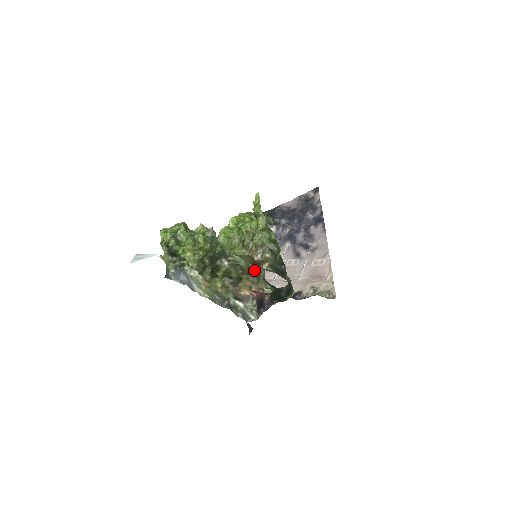
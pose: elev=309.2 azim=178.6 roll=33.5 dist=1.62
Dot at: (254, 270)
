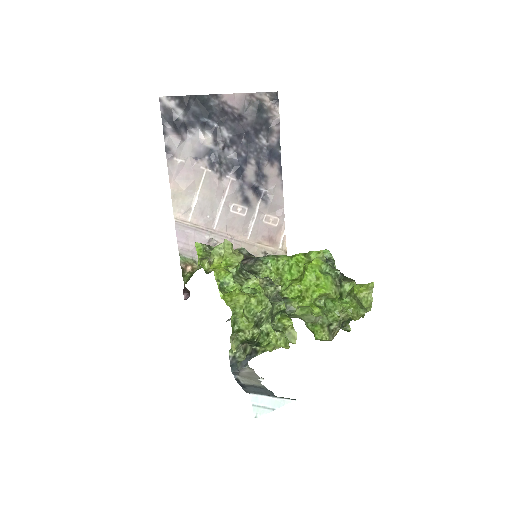
Dot at: occluded
